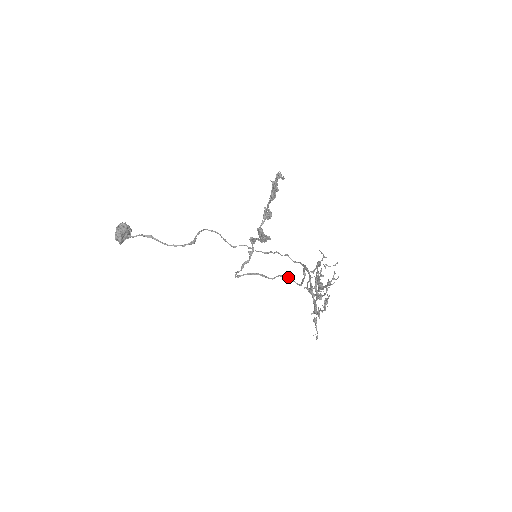
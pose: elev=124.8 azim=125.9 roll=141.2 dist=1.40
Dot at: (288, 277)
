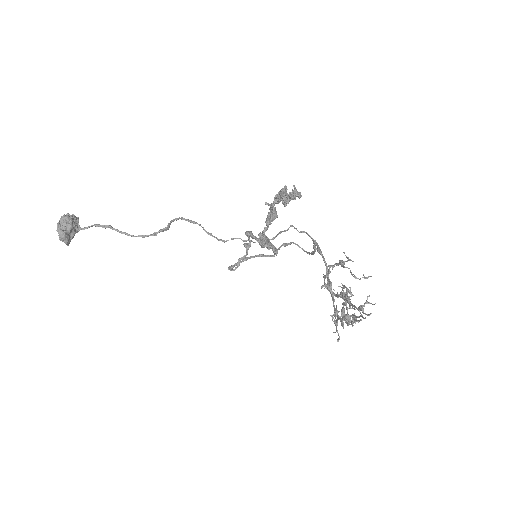
Dot at: (292, 242)
